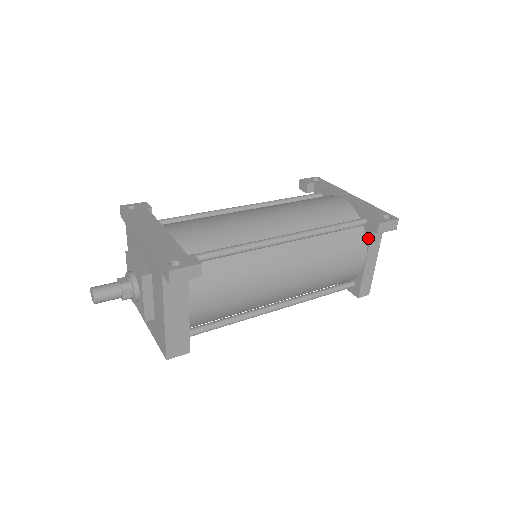
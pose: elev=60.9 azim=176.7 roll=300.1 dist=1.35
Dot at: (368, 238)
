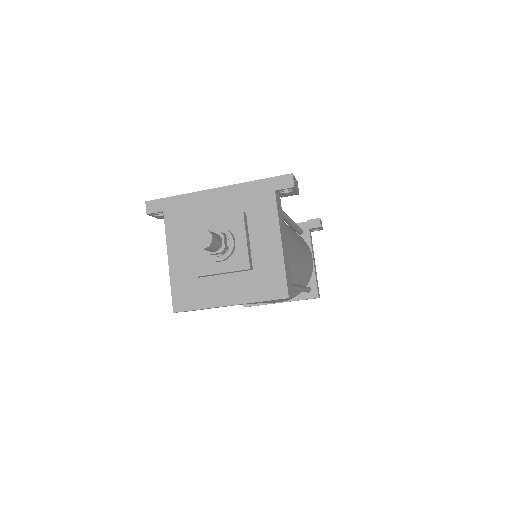
Dot at: (308, 242)
